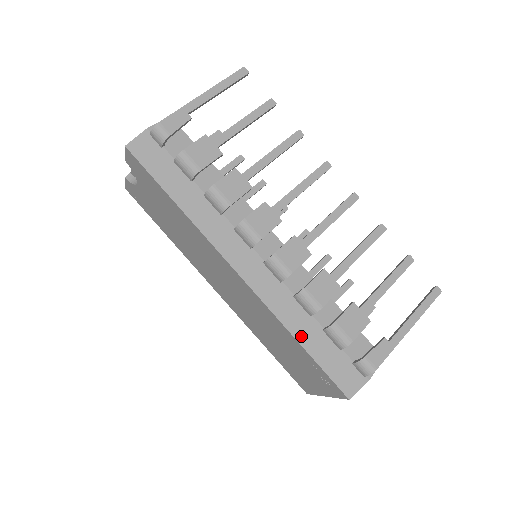
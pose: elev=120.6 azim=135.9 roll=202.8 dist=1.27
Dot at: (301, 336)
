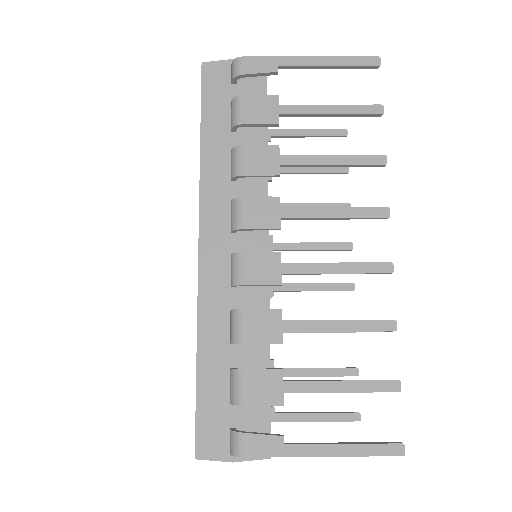
Dot at: (204, 354)
